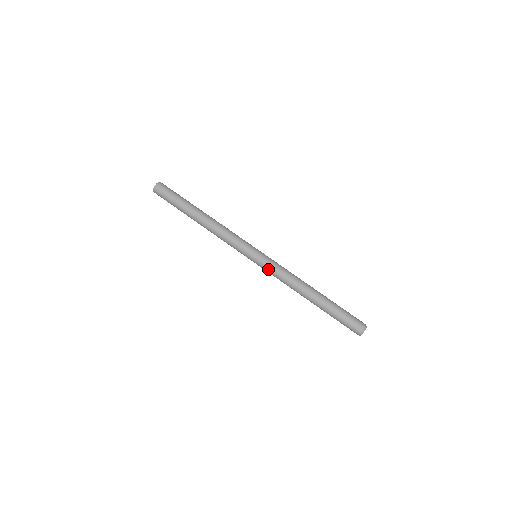
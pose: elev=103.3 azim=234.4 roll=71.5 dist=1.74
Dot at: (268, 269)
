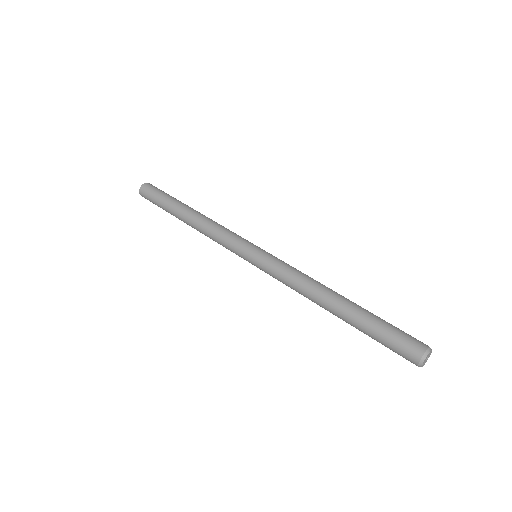
Dot at: (269, 272)
